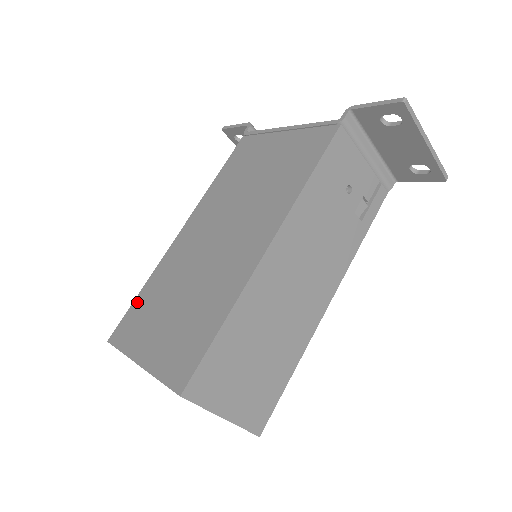
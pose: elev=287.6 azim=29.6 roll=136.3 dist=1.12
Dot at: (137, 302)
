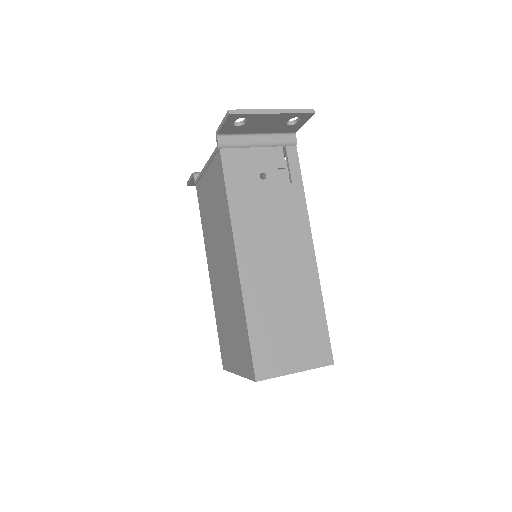
Dot at: (219, 336)
